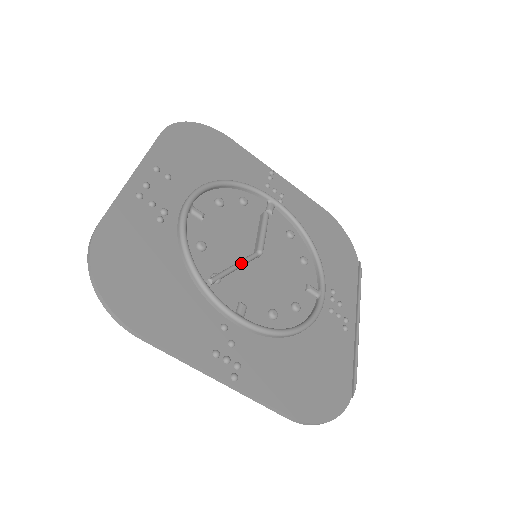
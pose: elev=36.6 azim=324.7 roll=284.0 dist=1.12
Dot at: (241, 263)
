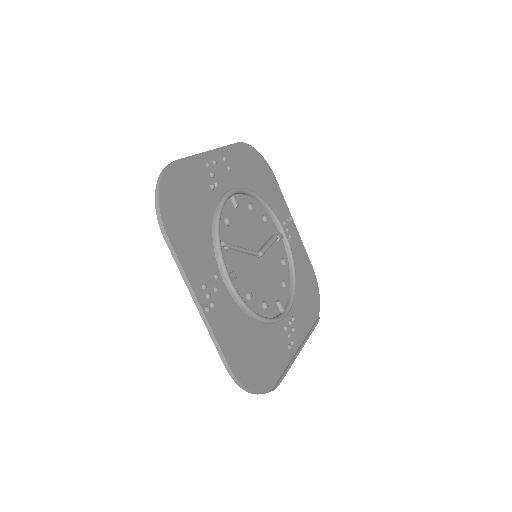
Dot at: (246, 250)
